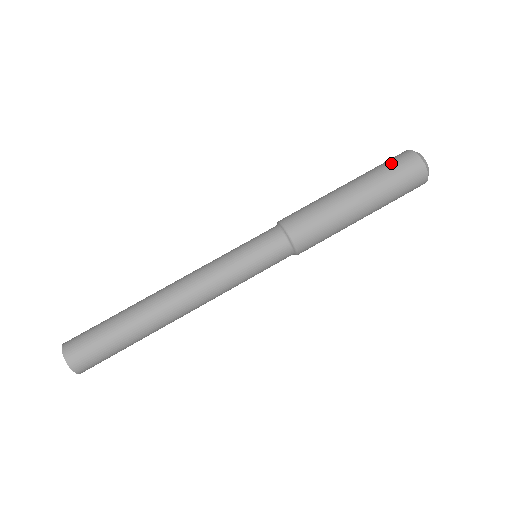
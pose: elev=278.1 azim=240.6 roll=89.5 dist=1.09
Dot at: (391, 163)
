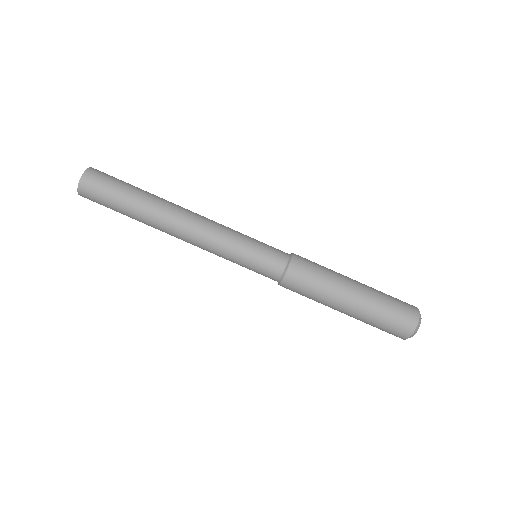
Dot at: (393, 321)
